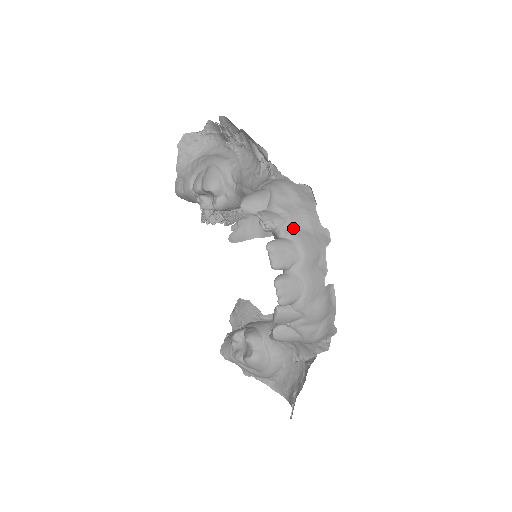
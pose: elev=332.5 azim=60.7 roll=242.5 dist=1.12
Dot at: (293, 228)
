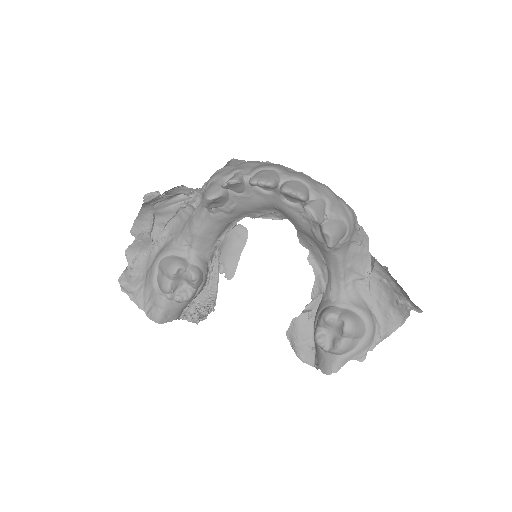
Dot at: (251, 170)
